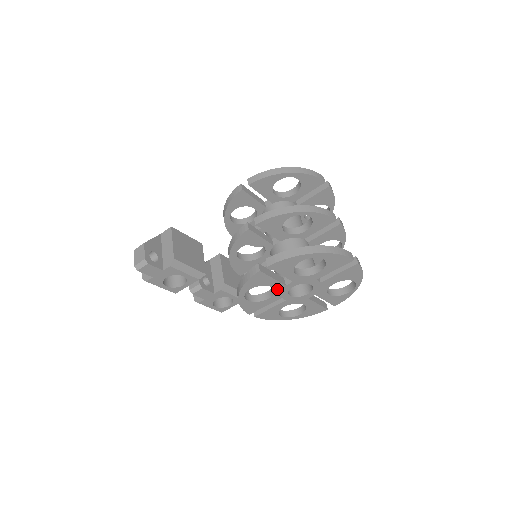
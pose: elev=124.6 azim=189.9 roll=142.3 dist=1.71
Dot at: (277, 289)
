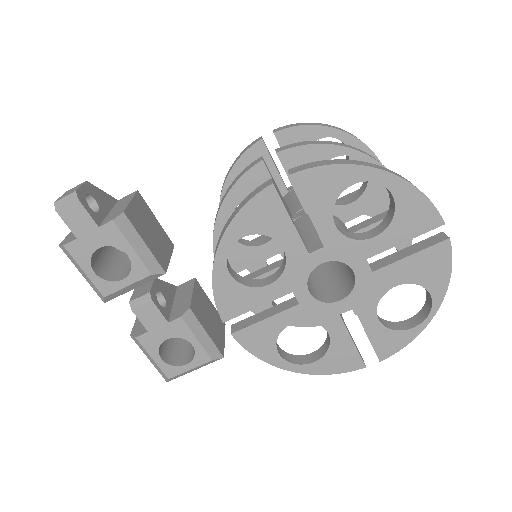
Dot at: (291, 259)
